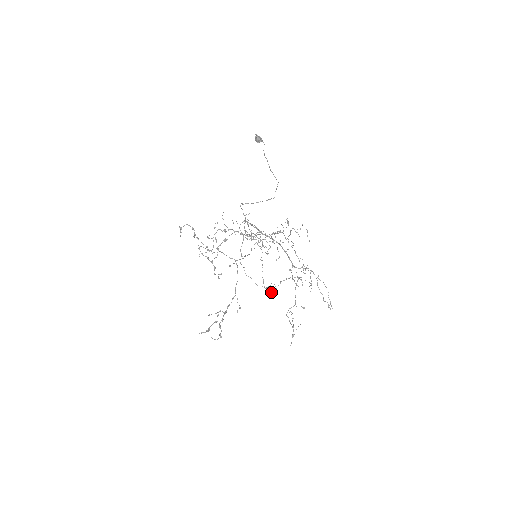
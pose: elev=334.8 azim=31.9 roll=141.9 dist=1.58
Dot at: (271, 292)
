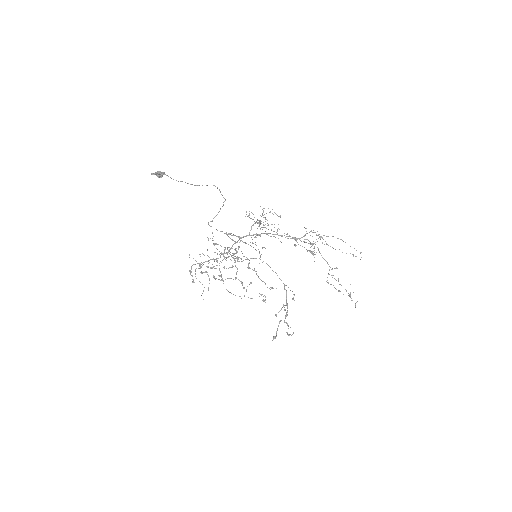
Dot at: (263, 301)
